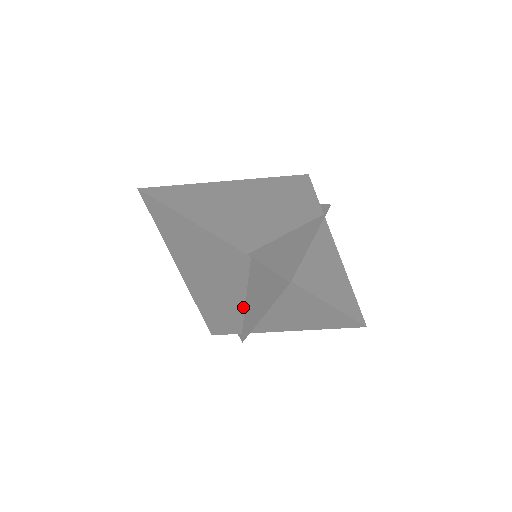
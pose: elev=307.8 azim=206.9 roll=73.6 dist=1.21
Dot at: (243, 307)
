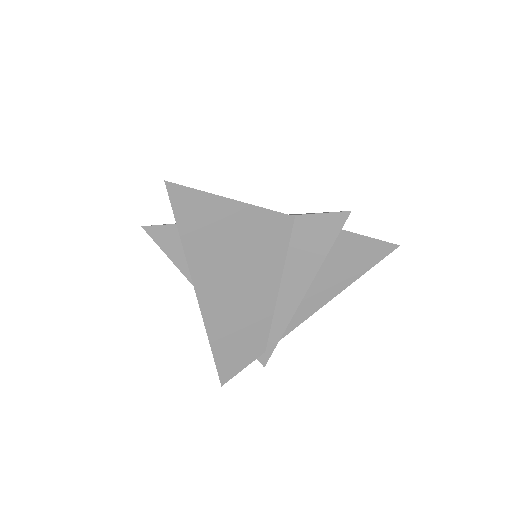
Dot at: (274, 303)
